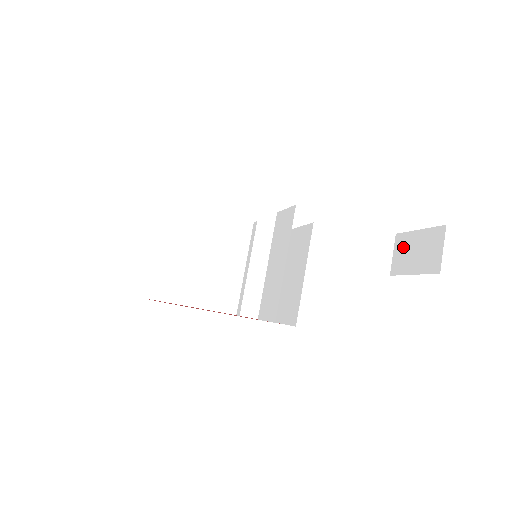
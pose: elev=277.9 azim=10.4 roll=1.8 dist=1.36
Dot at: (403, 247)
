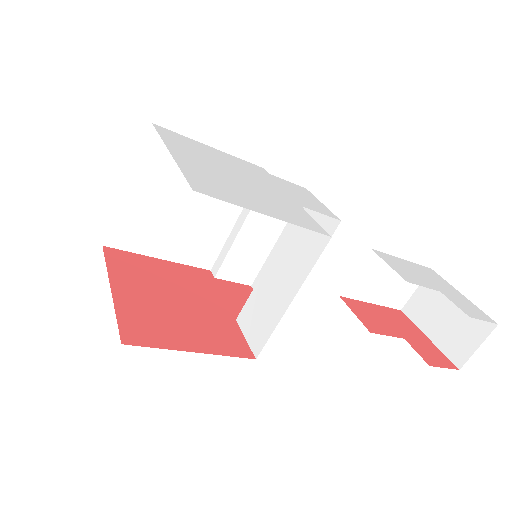
Dot at: (432, 295)
